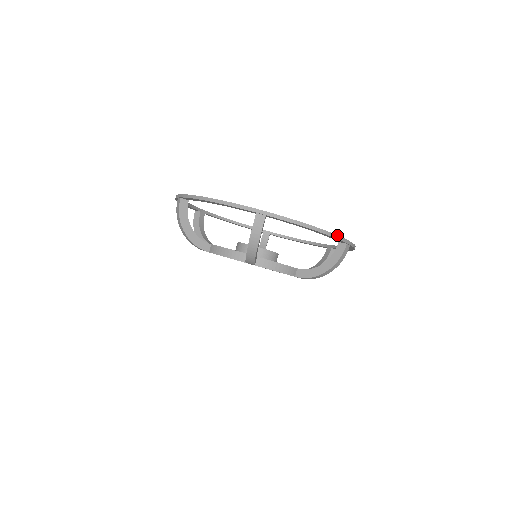
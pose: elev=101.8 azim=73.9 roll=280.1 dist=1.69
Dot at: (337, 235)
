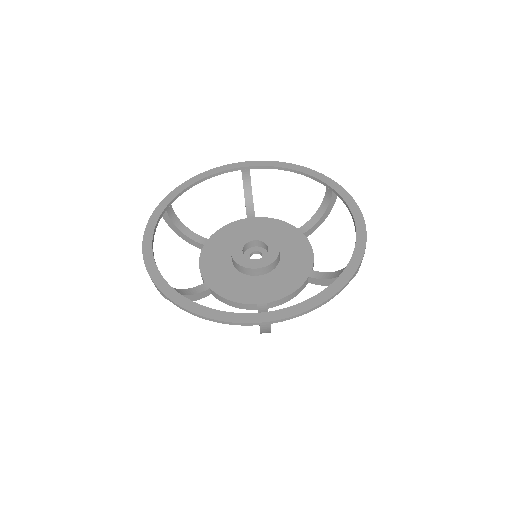
Dot at: (350, 280)
